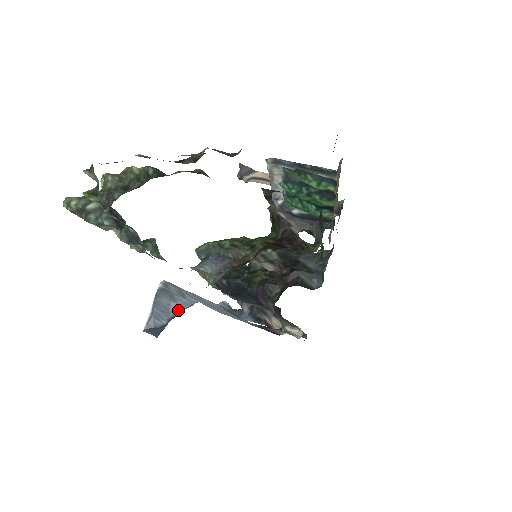
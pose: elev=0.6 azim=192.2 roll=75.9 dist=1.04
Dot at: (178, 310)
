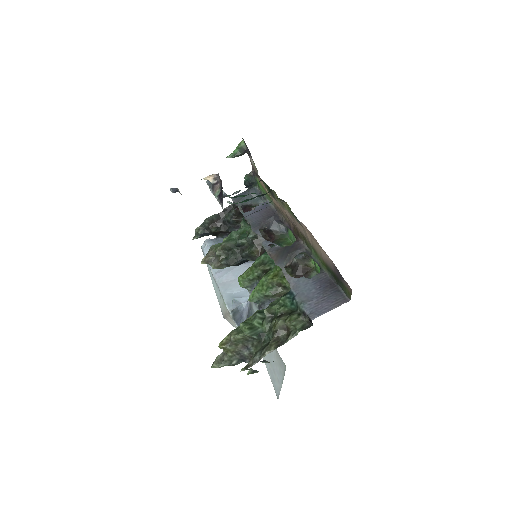
Dot at: (245, 312)
